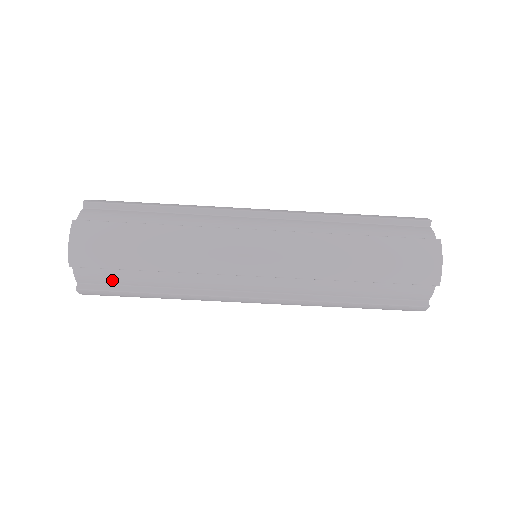
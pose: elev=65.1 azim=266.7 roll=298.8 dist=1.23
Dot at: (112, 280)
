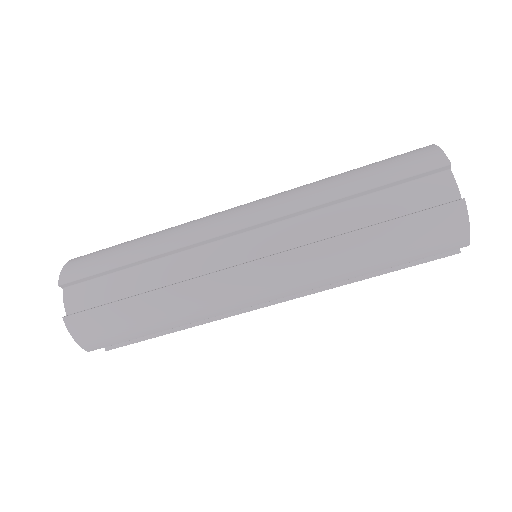
Dot at: (99, 296)
